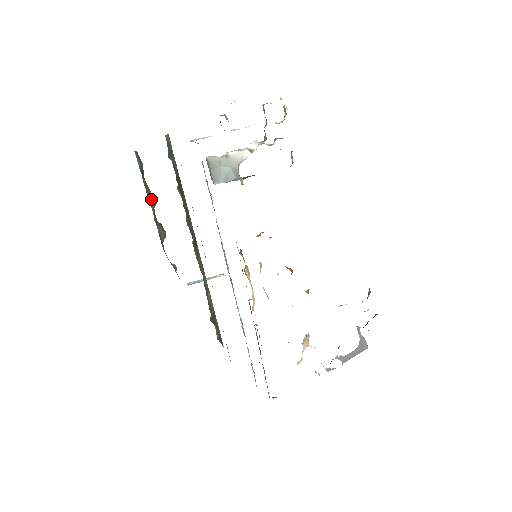
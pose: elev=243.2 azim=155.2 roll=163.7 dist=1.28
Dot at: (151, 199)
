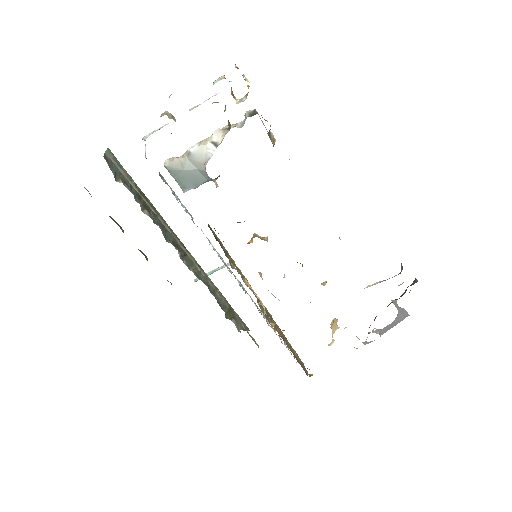
Dot at: (117, 224)
